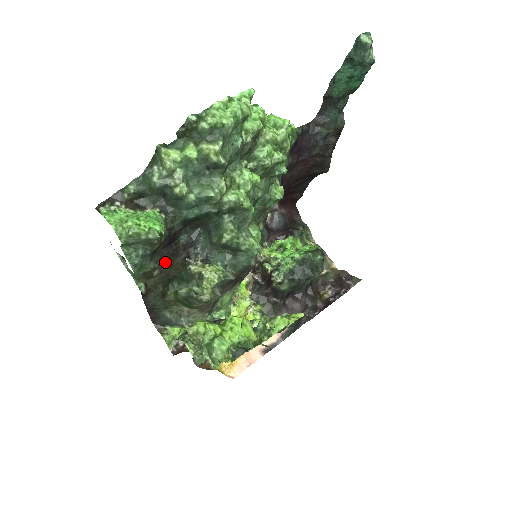
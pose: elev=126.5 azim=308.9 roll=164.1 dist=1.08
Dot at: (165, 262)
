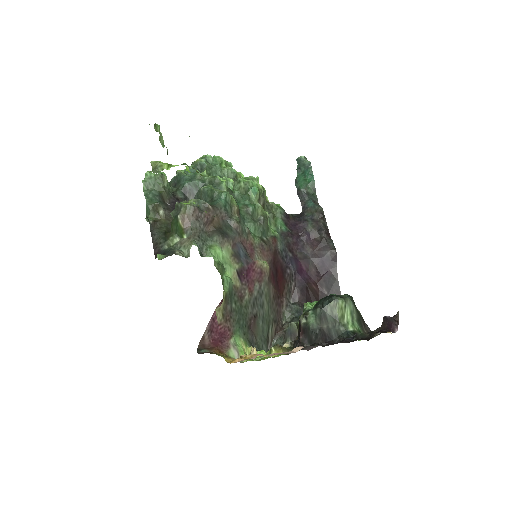
Dot at: (170, 215)
